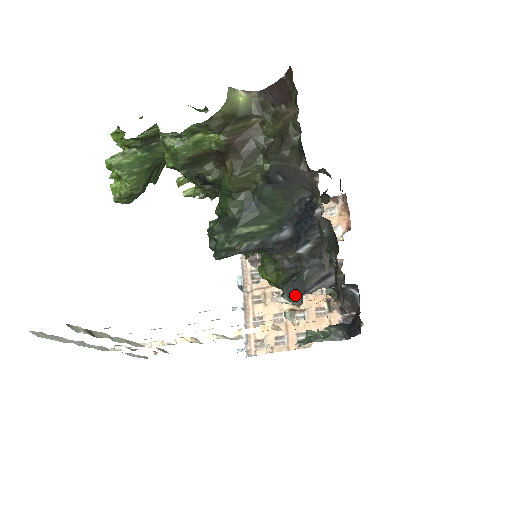
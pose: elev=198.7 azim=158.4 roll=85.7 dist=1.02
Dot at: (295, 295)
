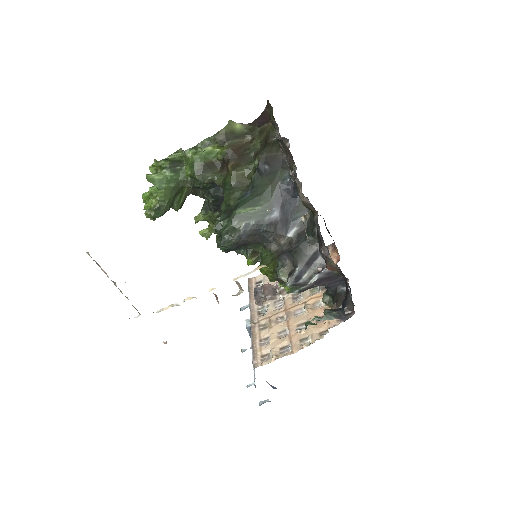
Dot at: (287, 260)
